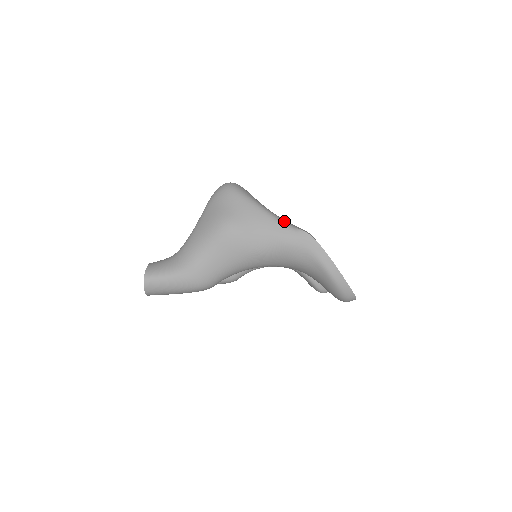
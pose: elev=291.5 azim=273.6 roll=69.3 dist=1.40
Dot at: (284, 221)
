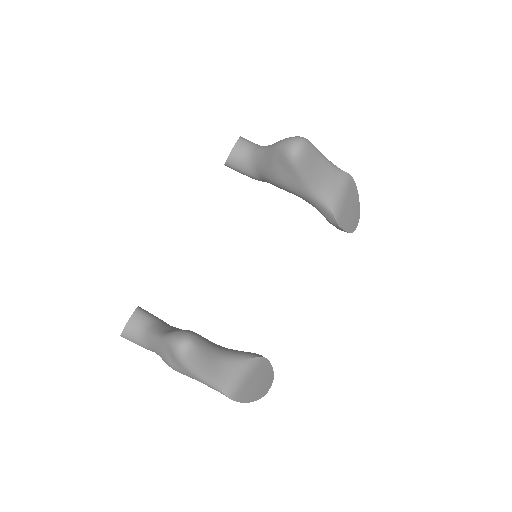
Dot at: (215, 386)
